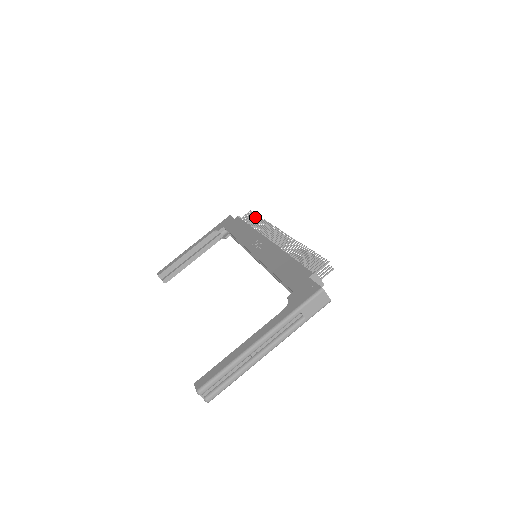
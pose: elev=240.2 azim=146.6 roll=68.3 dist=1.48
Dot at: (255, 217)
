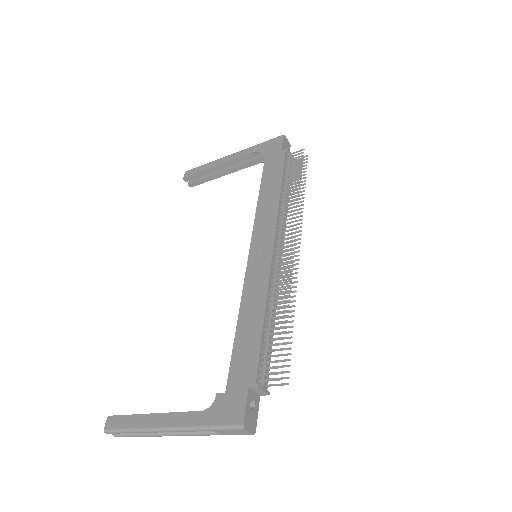
Dot at: (298, 172)
